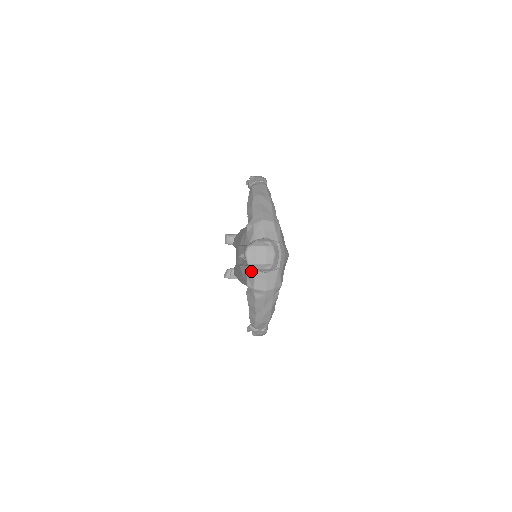
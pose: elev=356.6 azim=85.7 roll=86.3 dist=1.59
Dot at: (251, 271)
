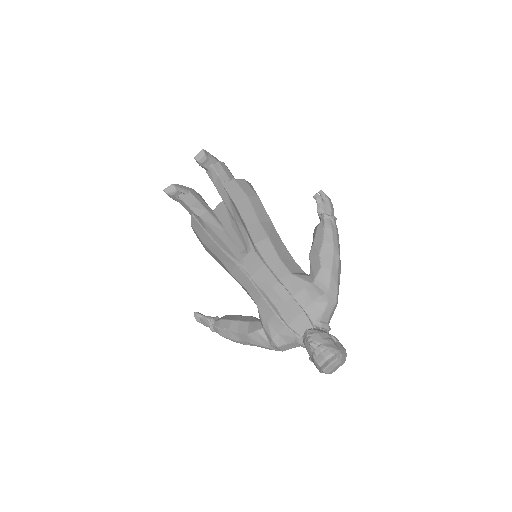
Dot at: (293, 340)
